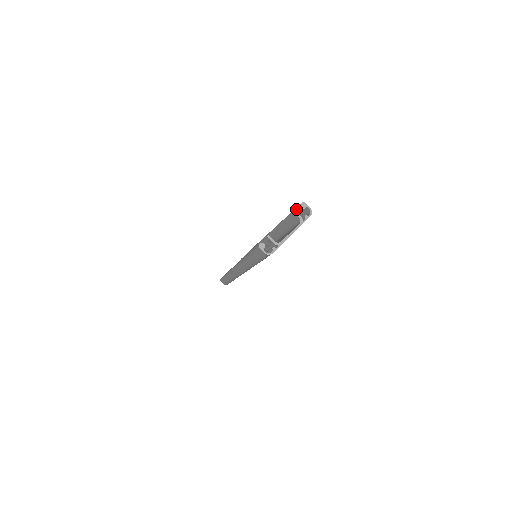
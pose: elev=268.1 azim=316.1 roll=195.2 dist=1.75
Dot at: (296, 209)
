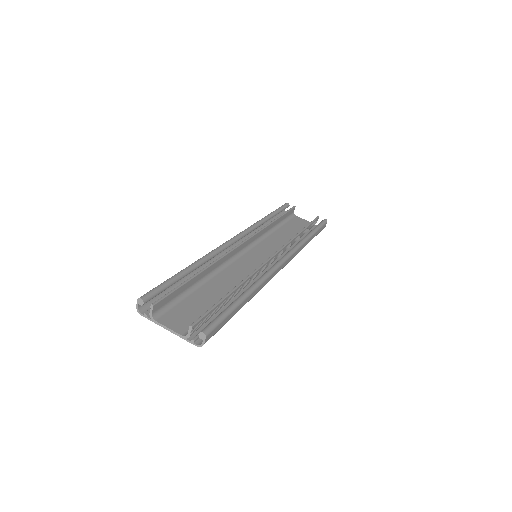
Dot at: (210, 323)
